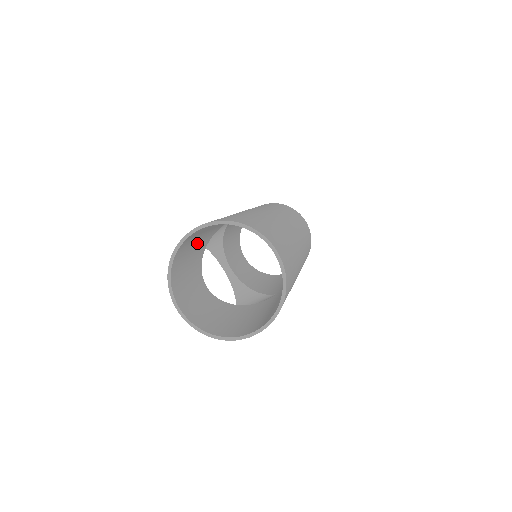
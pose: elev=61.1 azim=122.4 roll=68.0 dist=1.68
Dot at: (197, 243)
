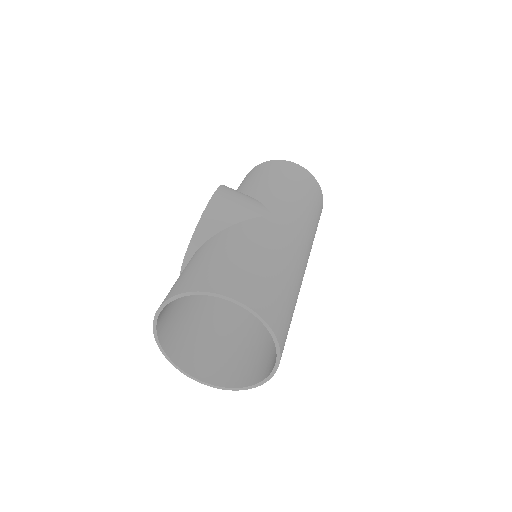
Dot at: (222, 253)
